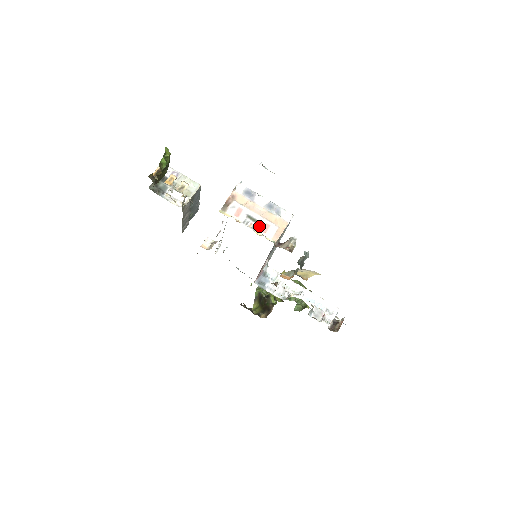
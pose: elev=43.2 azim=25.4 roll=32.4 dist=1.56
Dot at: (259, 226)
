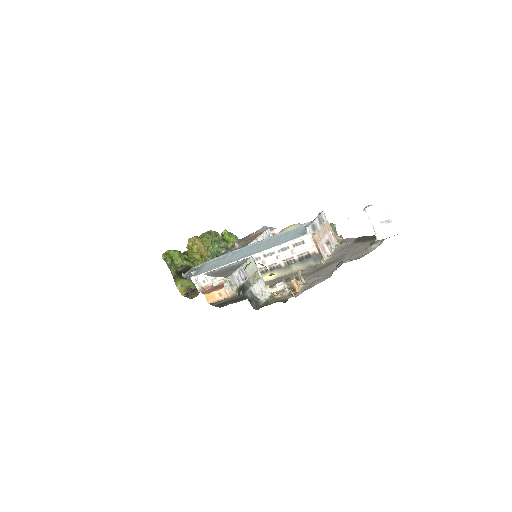
Dot at: (331, 243)
